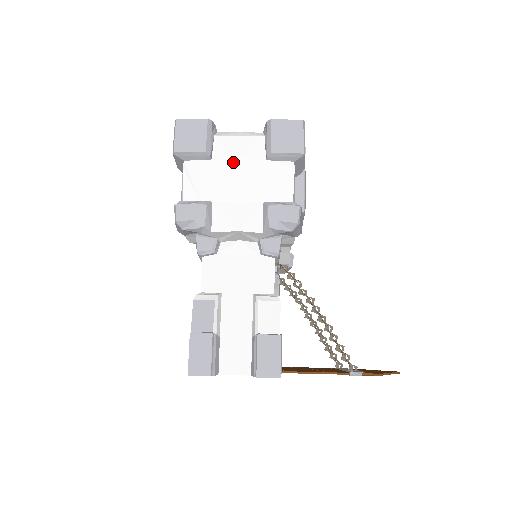
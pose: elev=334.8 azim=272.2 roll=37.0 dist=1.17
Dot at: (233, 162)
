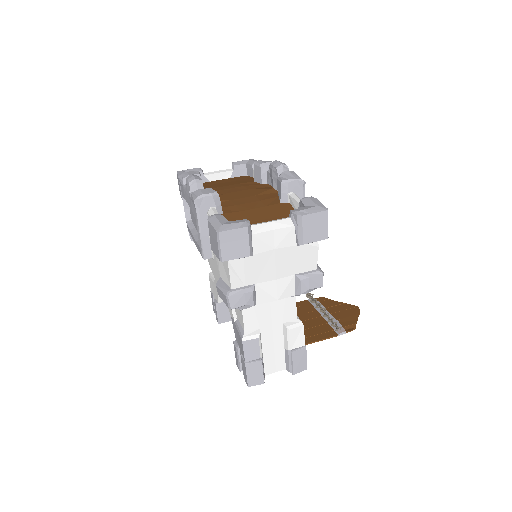
Dot at: (270, 253)
